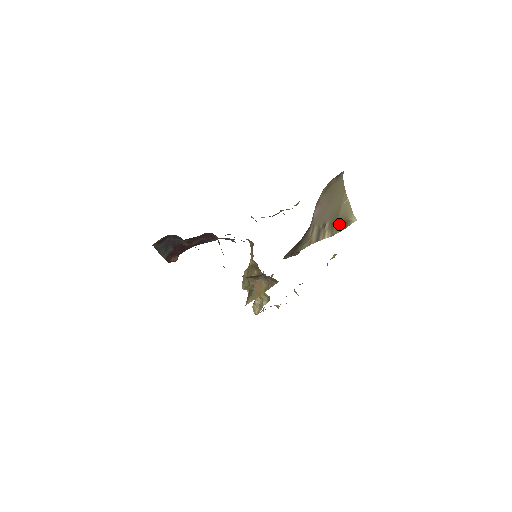
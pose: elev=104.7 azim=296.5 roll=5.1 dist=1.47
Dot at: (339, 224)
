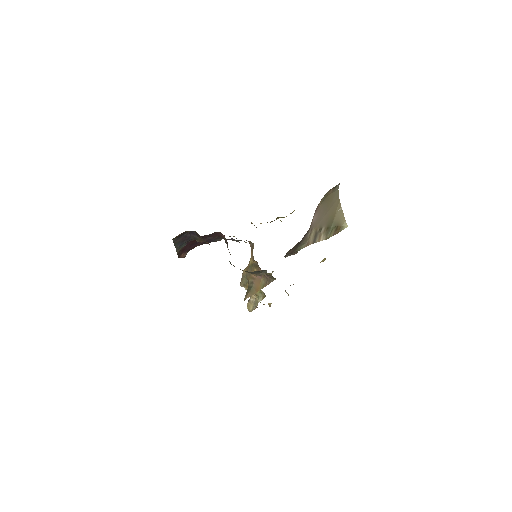
Dot at: (333, 229)
